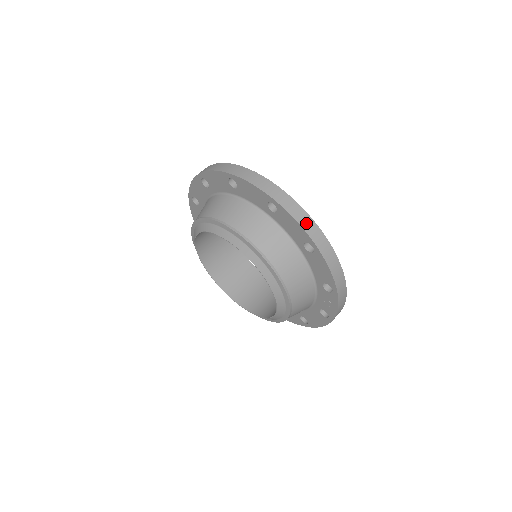
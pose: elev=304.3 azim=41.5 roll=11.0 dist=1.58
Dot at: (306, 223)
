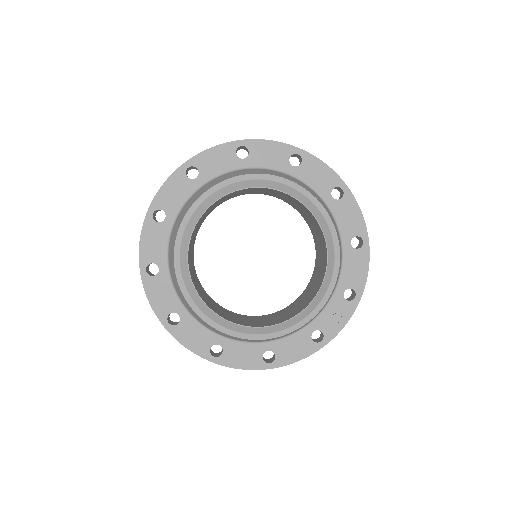
Dot at: (362, 218)
